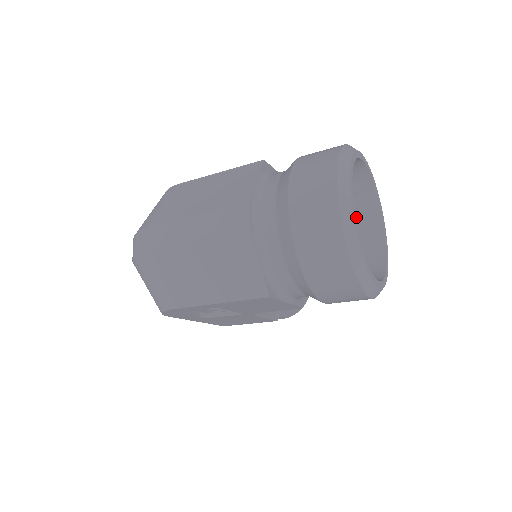
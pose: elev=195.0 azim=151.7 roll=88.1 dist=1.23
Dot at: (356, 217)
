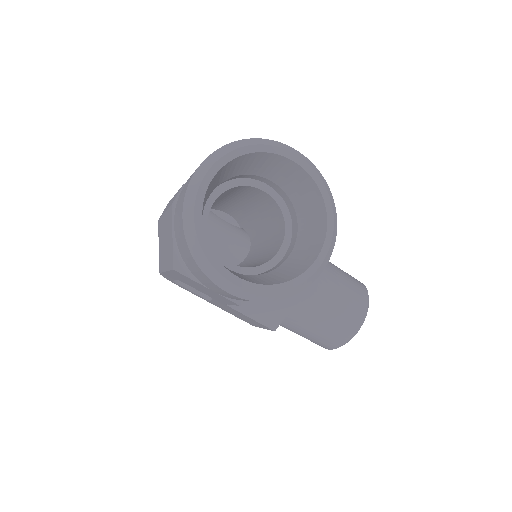
Dot at: (309, 226)
